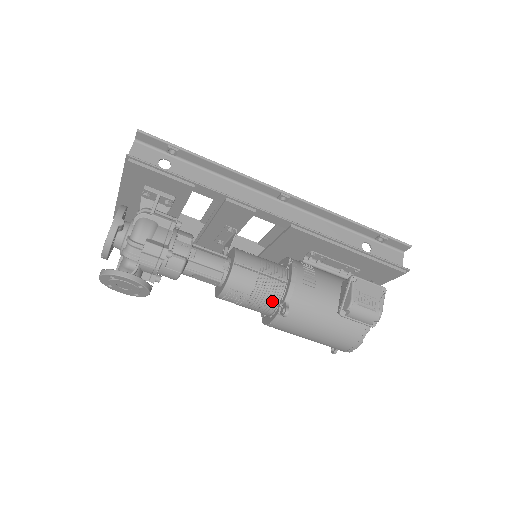
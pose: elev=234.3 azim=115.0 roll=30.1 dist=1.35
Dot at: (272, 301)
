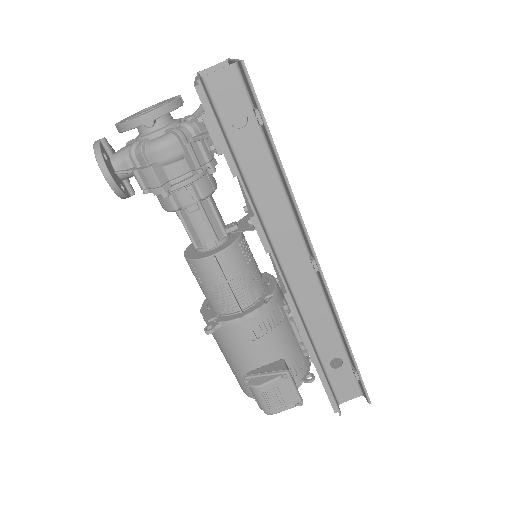
Dot at: (216, 307)
